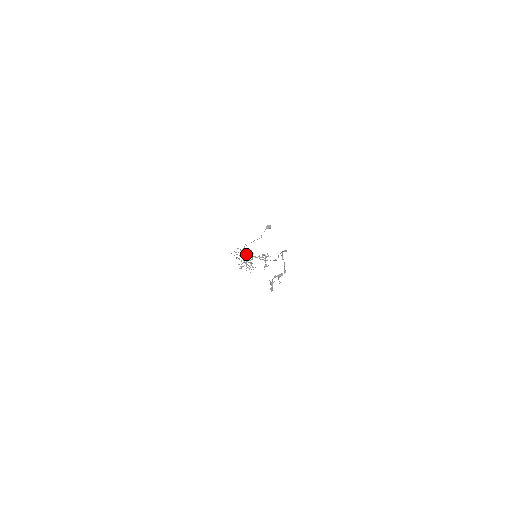
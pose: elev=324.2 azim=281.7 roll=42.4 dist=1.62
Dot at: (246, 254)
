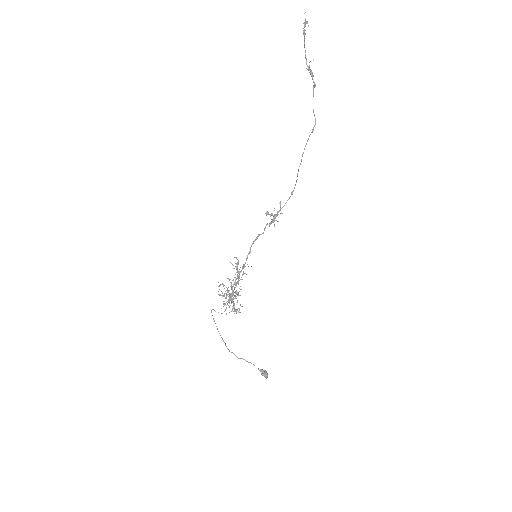
Dot at: (235, 295)
